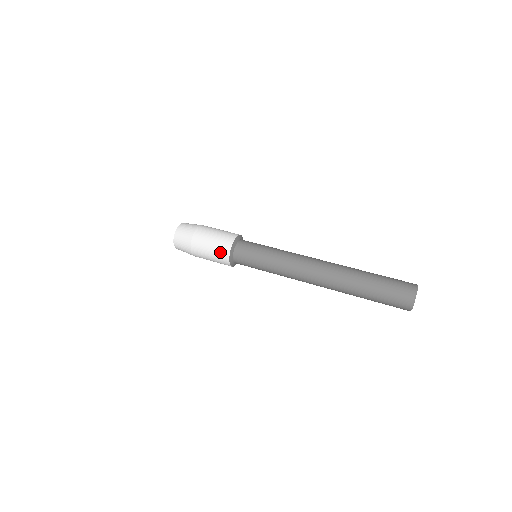
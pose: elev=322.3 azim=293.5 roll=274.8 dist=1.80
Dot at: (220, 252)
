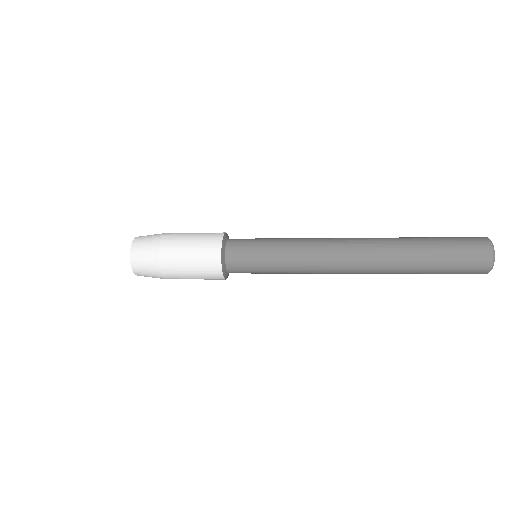
Dot at: (210, 233)
